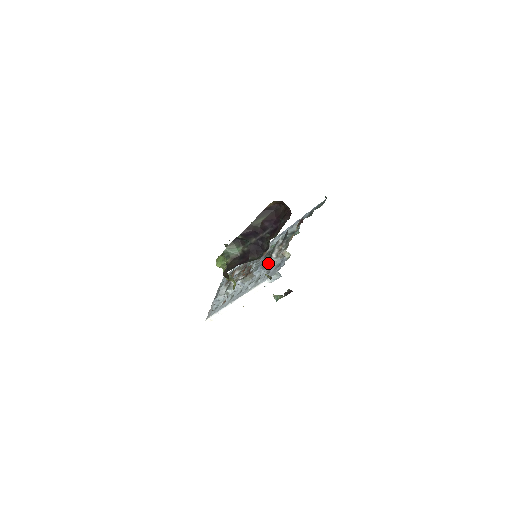
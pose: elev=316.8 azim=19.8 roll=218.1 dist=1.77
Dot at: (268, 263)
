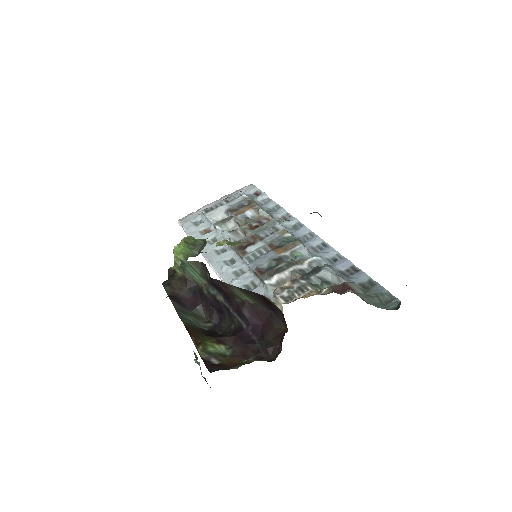
Dot at: (261, 278)
